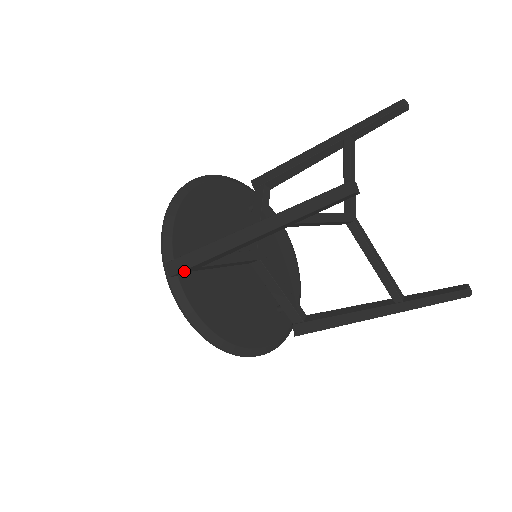
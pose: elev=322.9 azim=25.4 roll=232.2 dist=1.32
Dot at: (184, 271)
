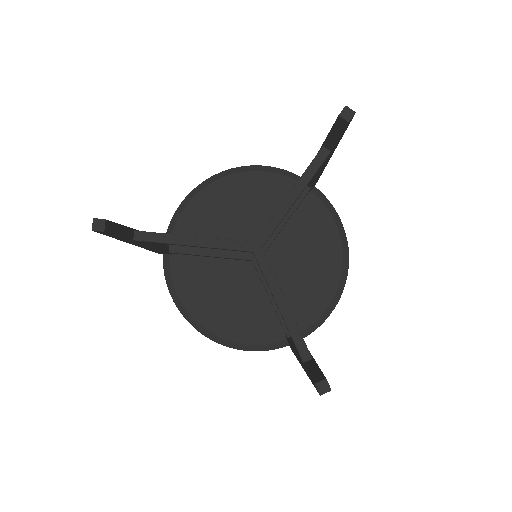
Dot at: (158, 252)
